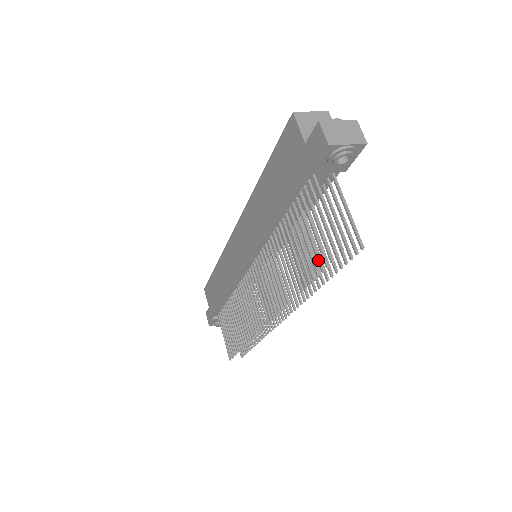
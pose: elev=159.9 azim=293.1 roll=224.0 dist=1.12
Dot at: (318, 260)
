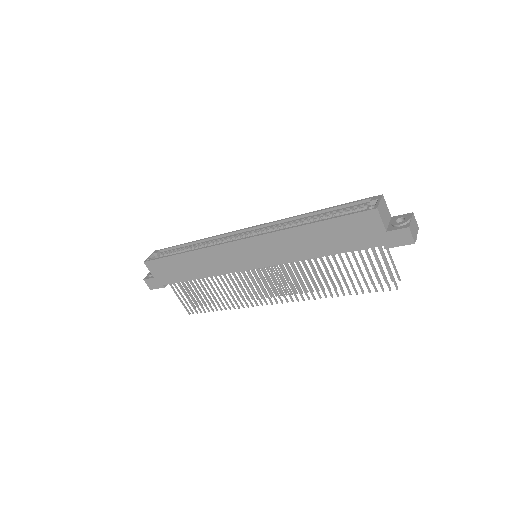
Dot at: (368, 287)
